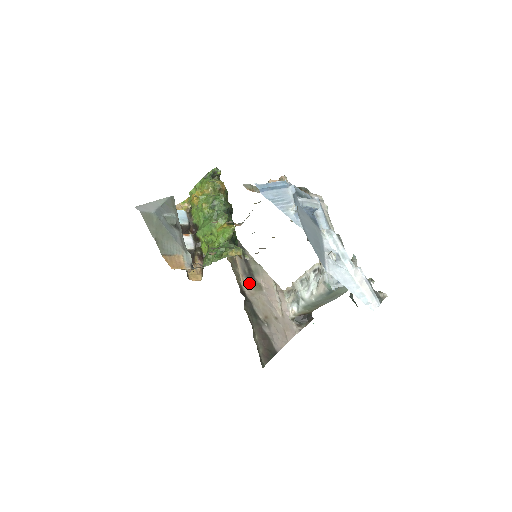
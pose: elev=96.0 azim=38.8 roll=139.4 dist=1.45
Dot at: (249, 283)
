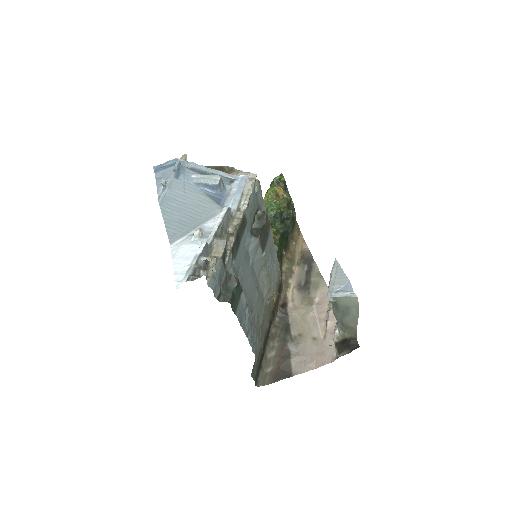
Dot at: (298, 296)
